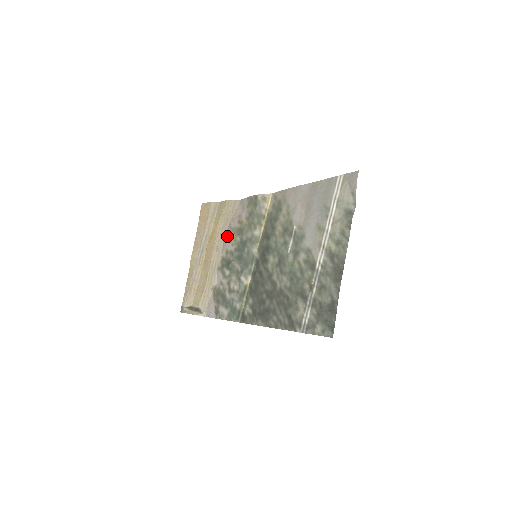
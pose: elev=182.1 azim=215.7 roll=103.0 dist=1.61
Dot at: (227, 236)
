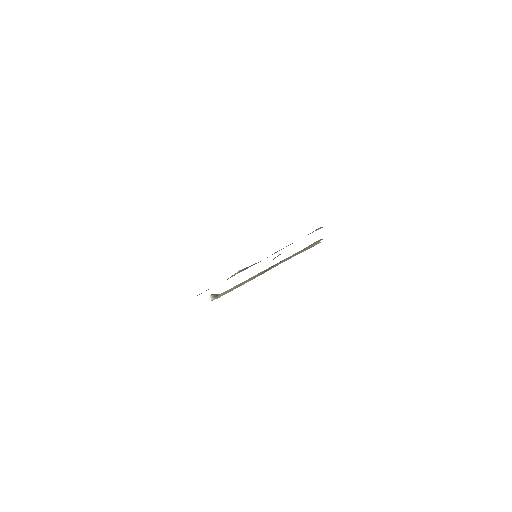
Dot at: occluded
